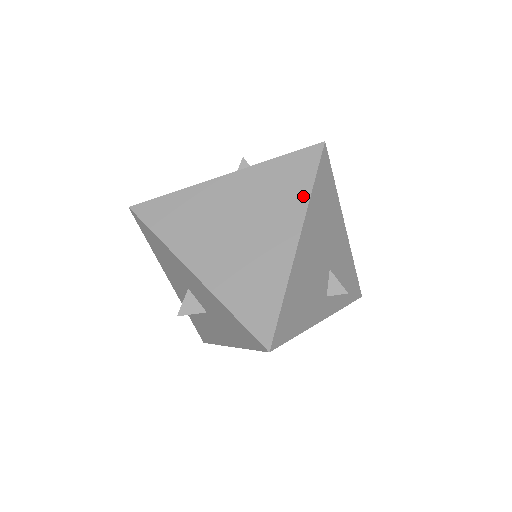
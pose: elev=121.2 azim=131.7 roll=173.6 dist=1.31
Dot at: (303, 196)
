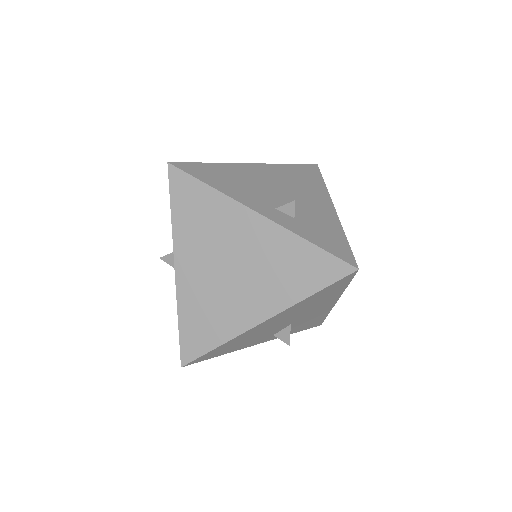
Dot at: (297, 295)
